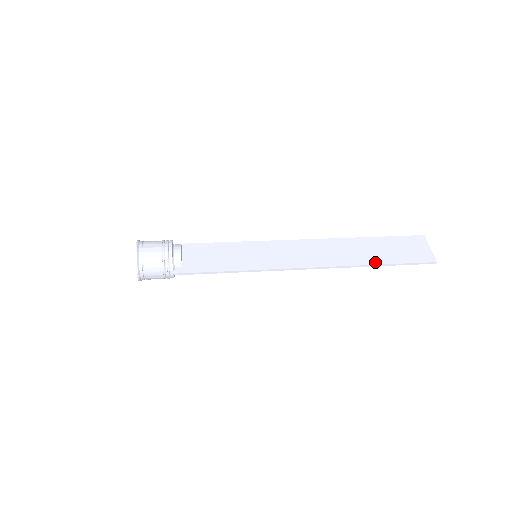
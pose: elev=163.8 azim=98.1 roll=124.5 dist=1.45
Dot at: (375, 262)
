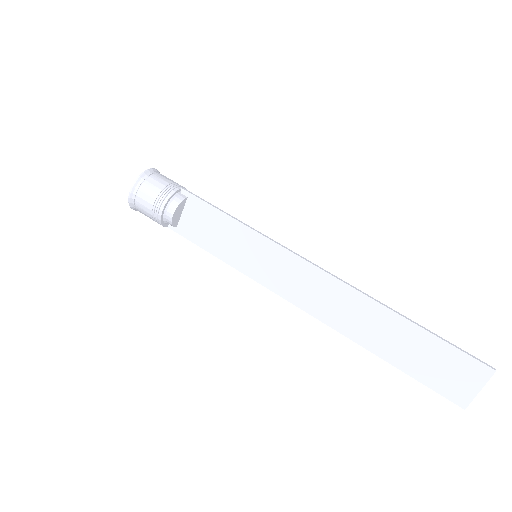
Dot at: (382, 355)
